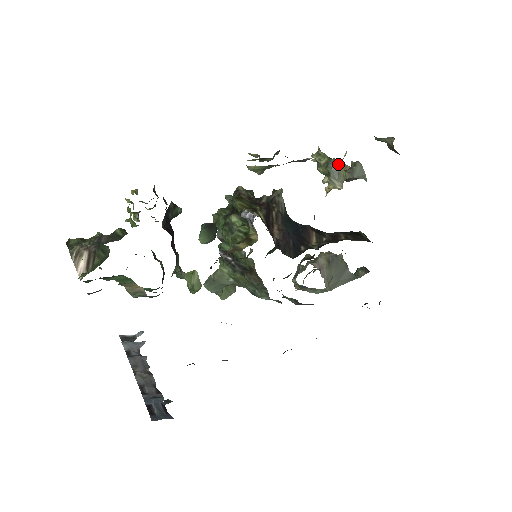
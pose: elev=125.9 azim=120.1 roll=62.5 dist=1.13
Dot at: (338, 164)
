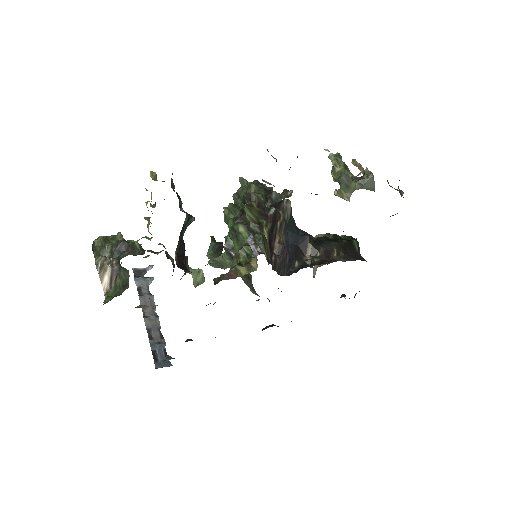
Dot at: (350, 179)
